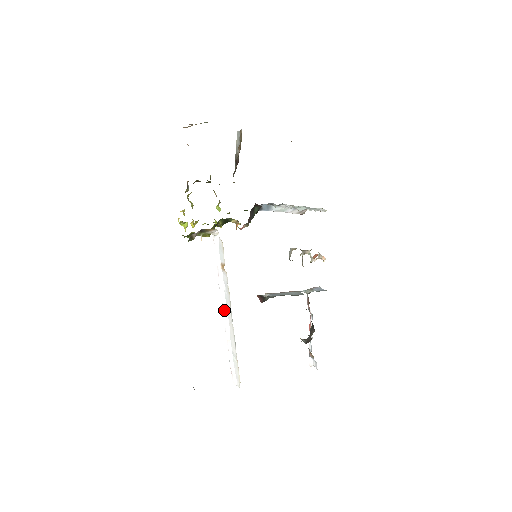
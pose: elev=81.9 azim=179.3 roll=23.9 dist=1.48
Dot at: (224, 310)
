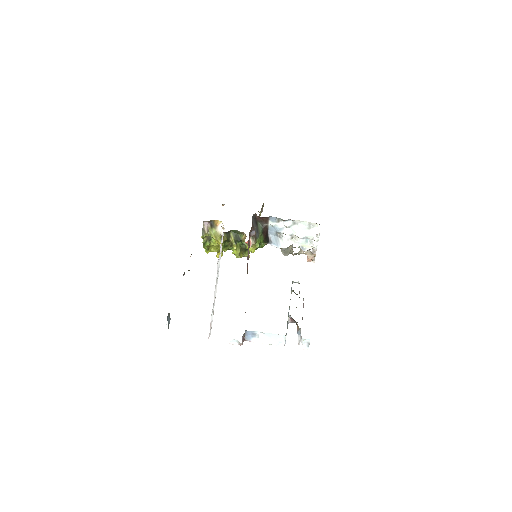
Dot at: (217, 279)
